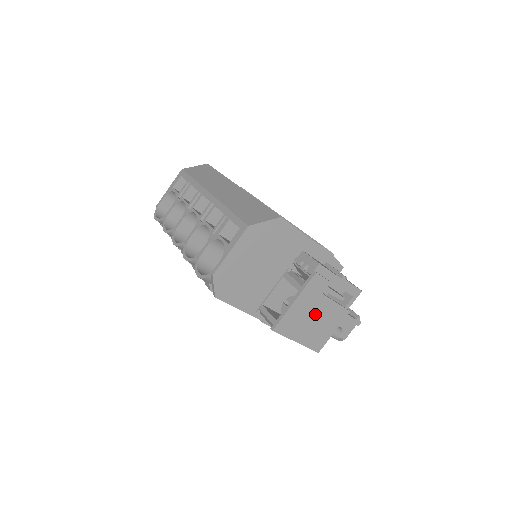
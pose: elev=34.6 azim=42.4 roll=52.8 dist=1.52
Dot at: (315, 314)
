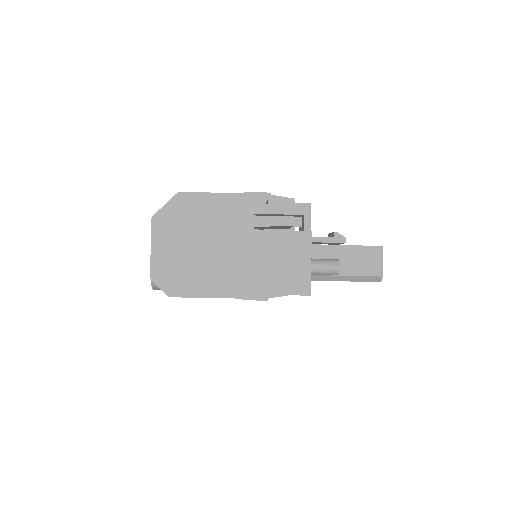
Dot at: (264, 254)
